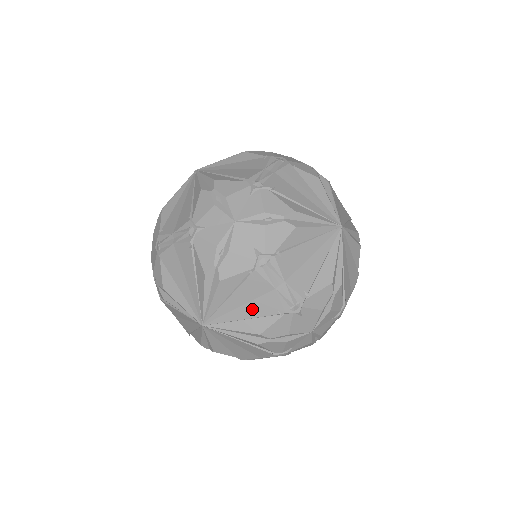
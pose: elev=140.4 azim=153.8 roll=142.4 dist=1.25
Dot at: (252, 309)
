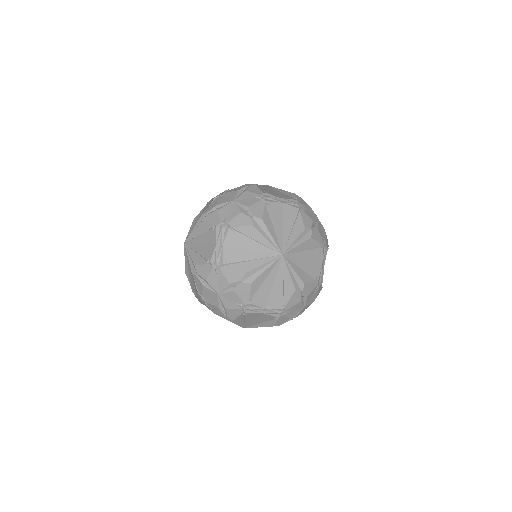
Dot at: (288, 222)
